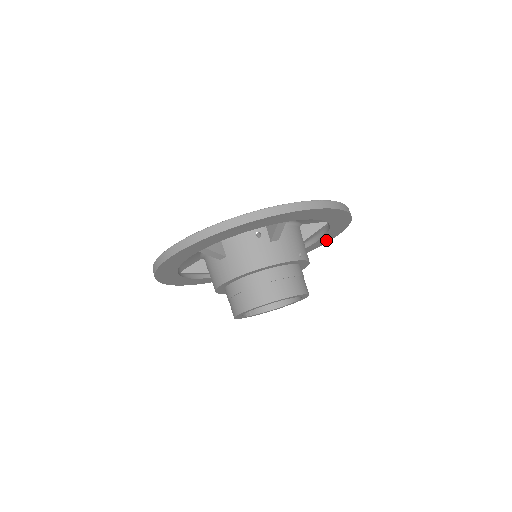
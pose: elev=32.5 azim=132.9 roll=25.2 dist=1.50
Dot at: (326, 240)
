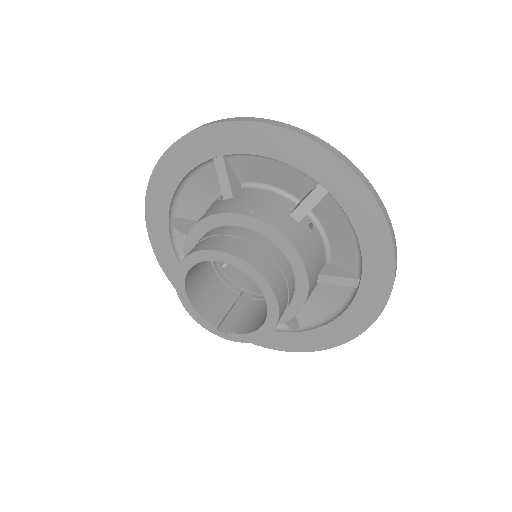
Dot at: (383, 250)
